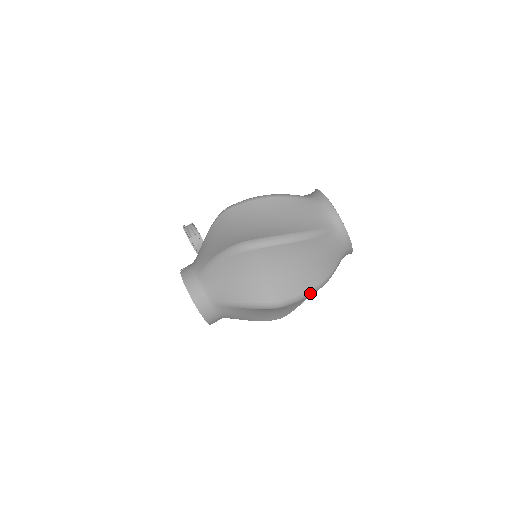
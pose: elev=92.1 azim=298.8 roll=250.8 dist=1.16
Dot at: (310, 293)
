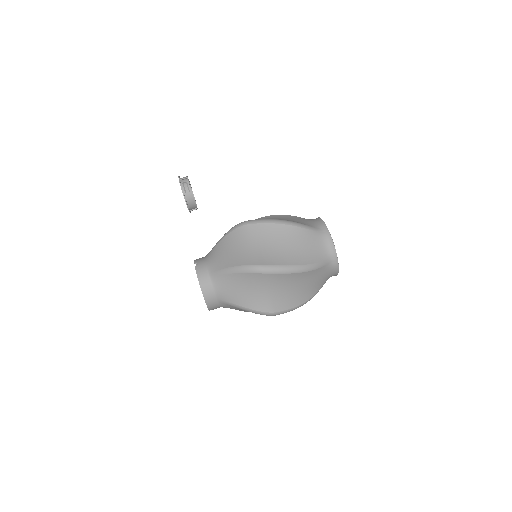
Dot at: (298, 307)
